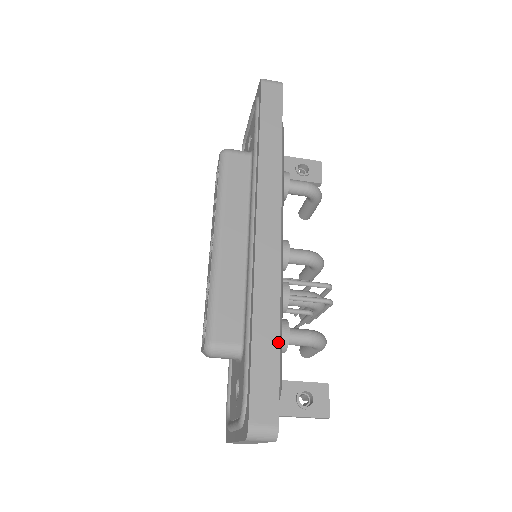
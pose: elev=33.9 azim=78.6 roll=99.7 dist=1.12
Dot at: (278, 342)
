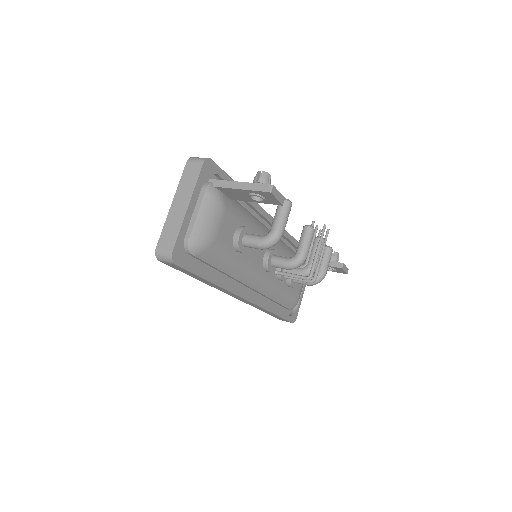
Dot at: occluded
